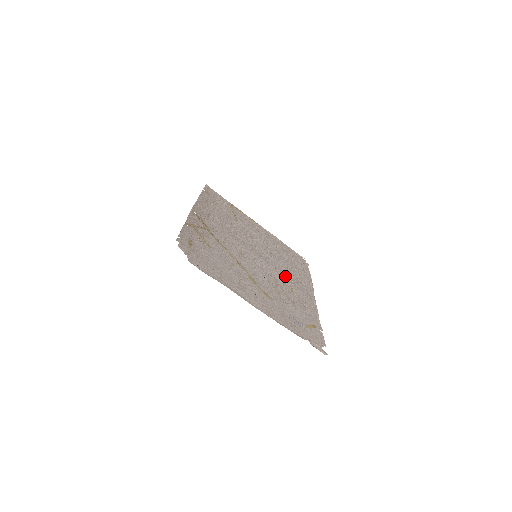
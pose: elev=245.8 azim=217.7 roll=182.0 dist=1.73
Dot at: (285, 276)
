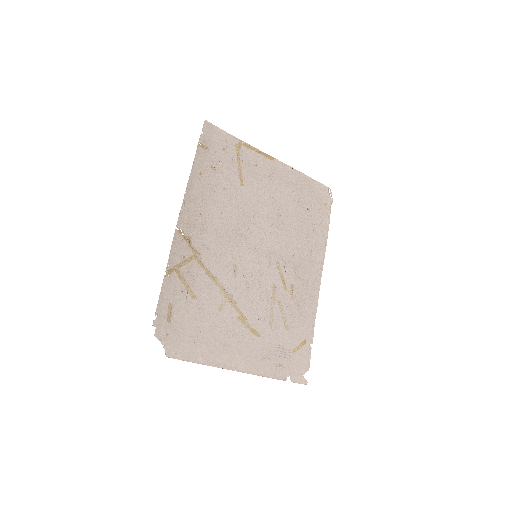
Dot at: (289, 267)
